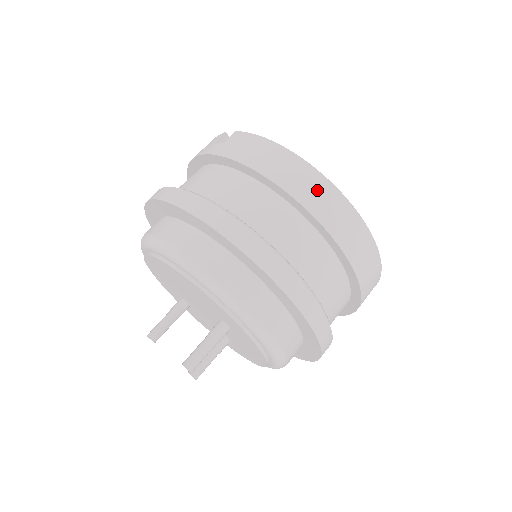
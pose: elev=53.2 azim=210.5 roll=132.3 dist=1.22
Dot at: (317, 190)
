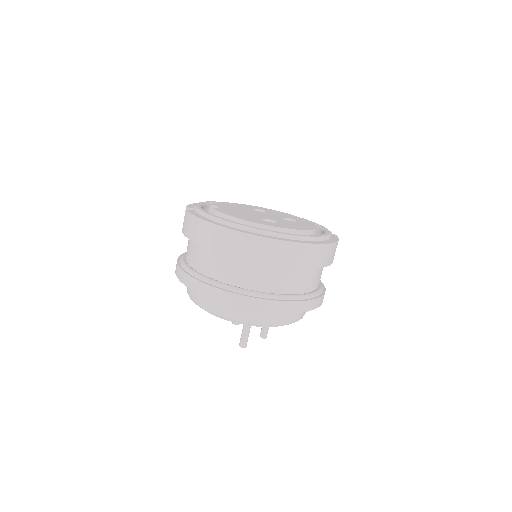
Dot at: (229, 240)
